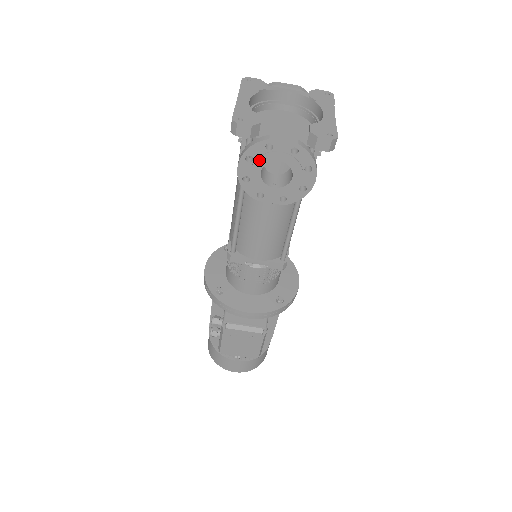
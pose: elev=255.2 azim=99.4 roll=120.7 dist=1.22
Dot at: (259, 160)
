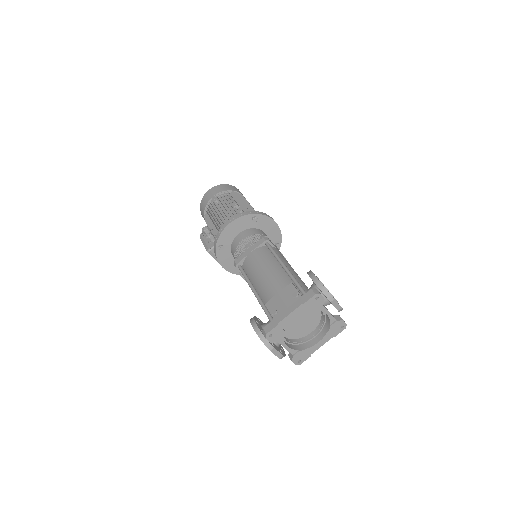
Dot at: occluded
